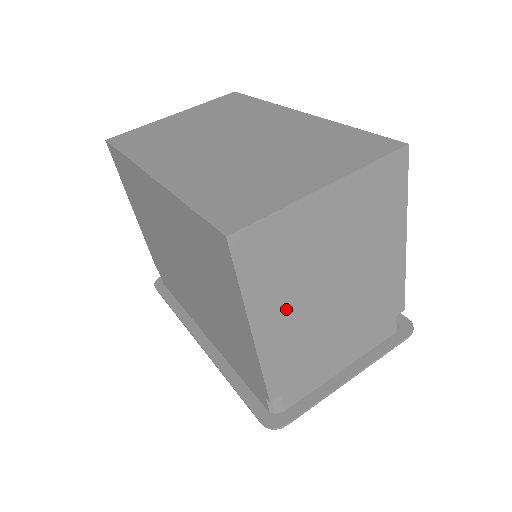
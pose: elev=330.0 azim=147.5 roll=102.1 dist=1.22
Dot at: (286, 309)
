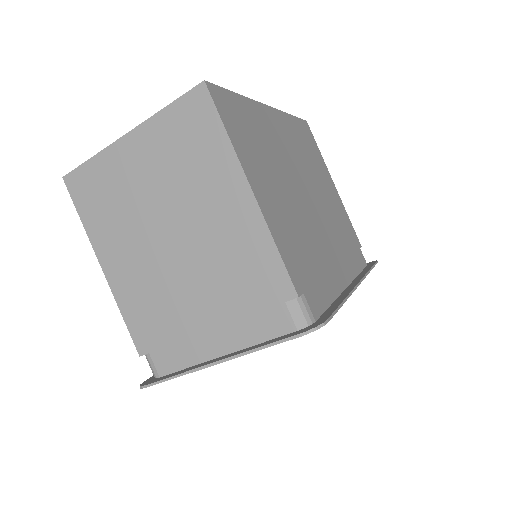
Dot at: (126, 251)
